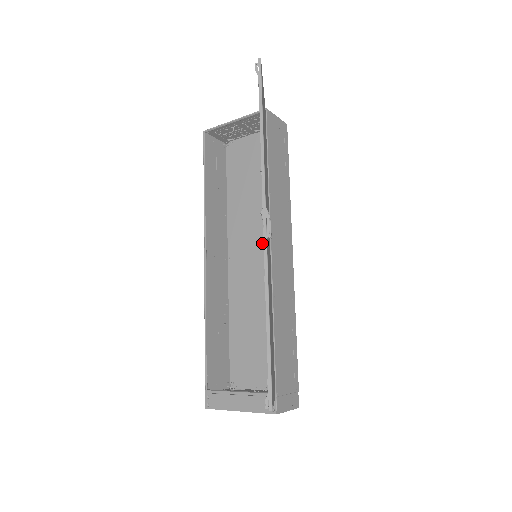
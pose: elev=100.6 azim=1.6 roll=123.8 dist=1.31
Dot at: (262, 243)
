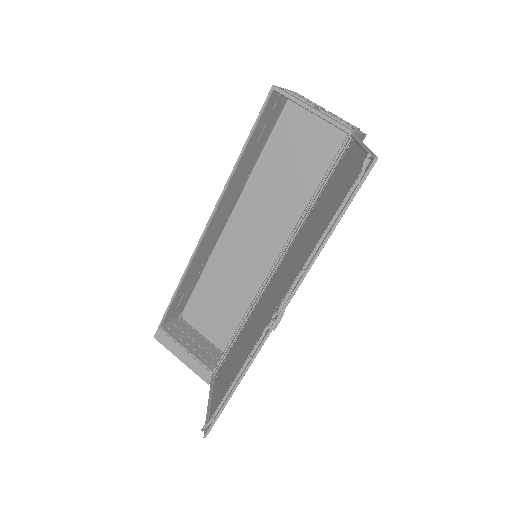
Dot at: (269, 235)
